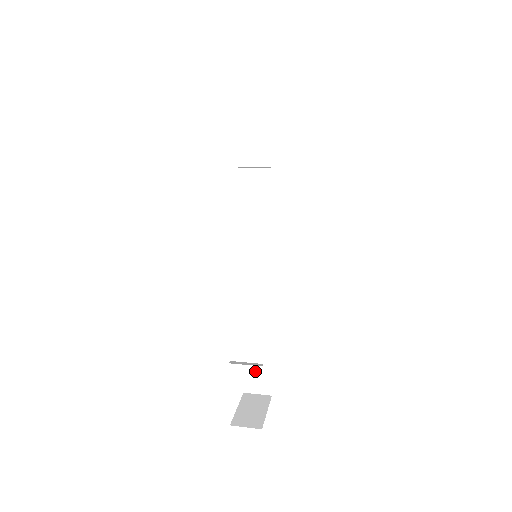
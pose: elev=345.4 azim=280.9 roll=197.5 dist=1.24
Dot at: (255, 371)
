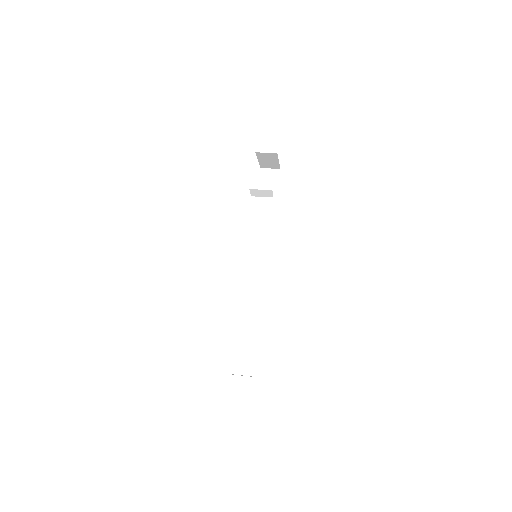
Dot at: (244, 355)
